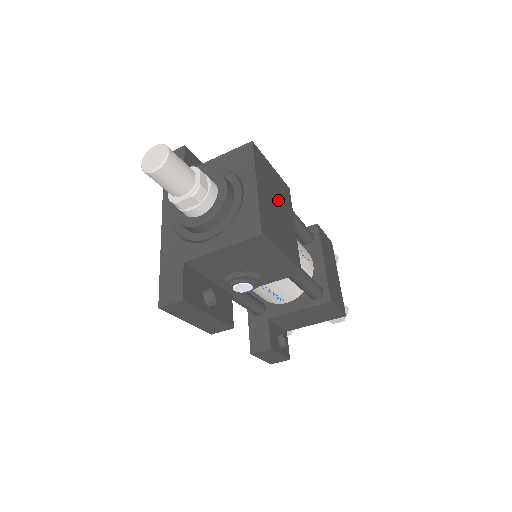
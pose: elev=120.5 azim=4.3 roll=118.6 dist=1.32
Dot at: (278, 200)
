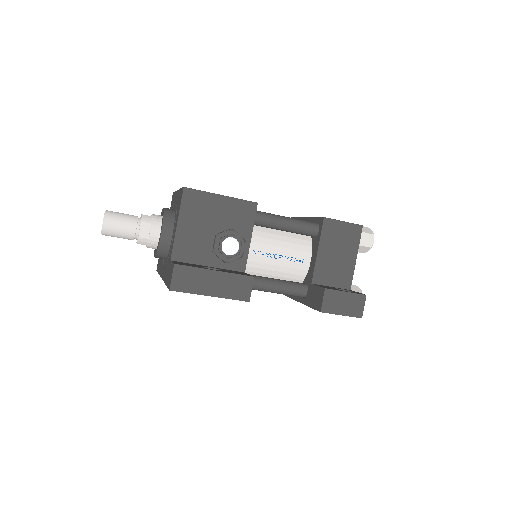
Dot at: occluded
